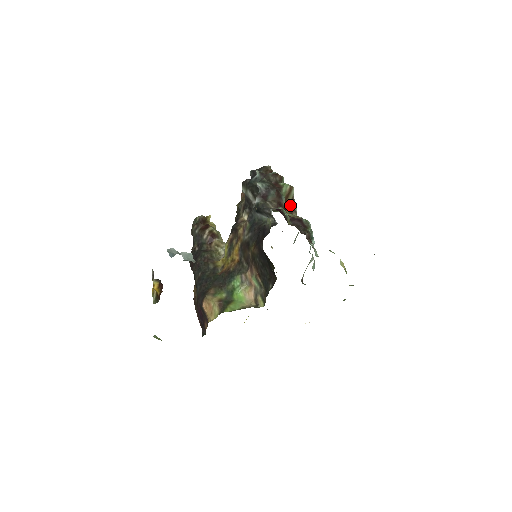
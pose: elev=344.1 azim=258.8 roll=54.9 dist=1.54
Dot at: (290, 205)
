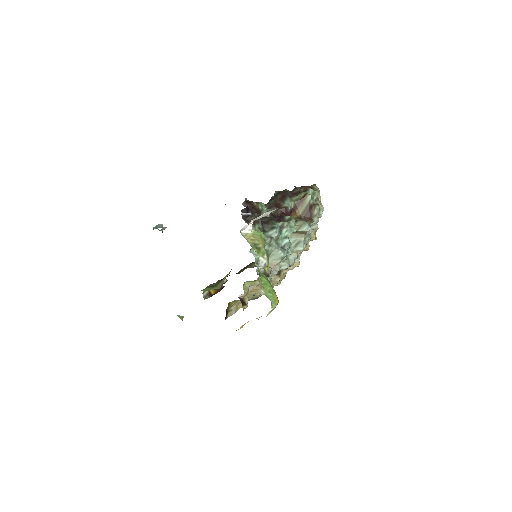
Dot at: (305, 213)
